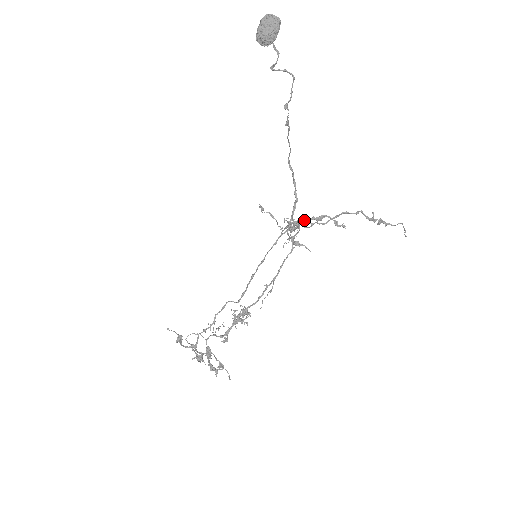
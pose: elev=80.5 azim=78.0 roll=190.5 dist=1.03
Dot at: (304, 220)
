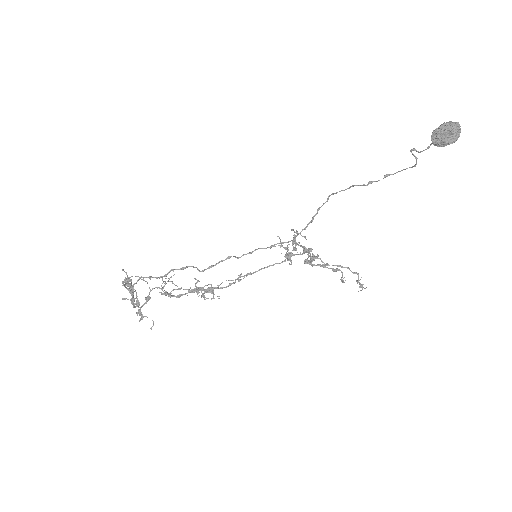
Dot at: (325, 266)
